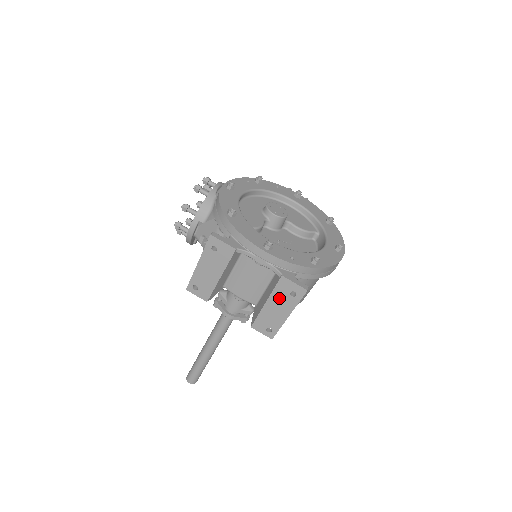
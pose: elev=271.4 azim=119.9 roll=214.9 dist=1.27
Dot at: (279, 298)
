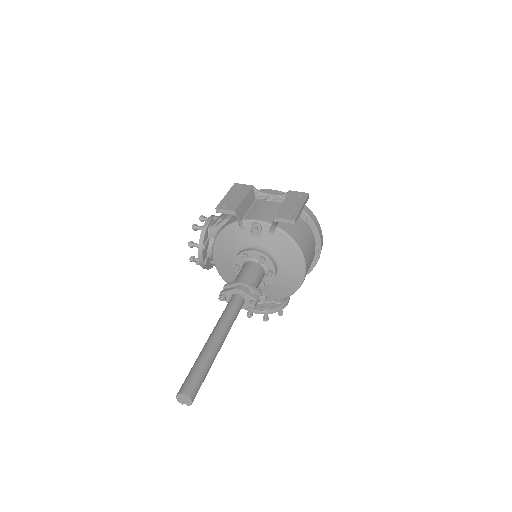
Dot at: (291, 199)
